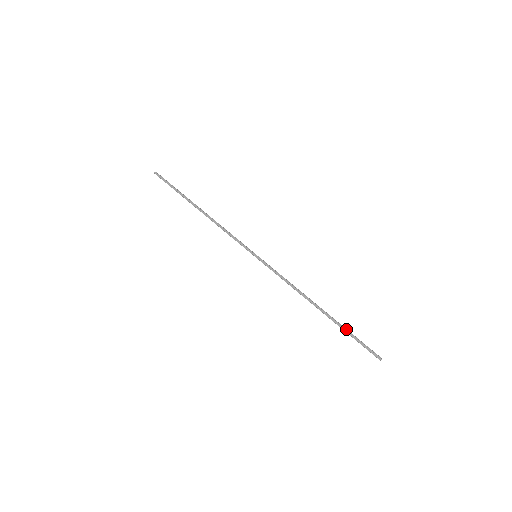
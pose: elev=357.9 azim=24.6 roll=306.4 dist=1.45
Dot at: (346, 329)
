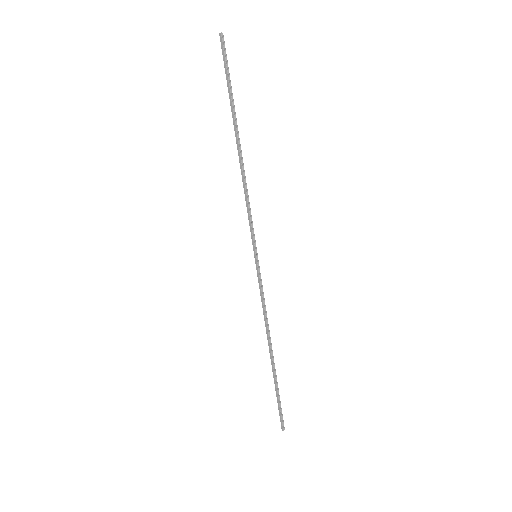
Dot at: (278, 388)
